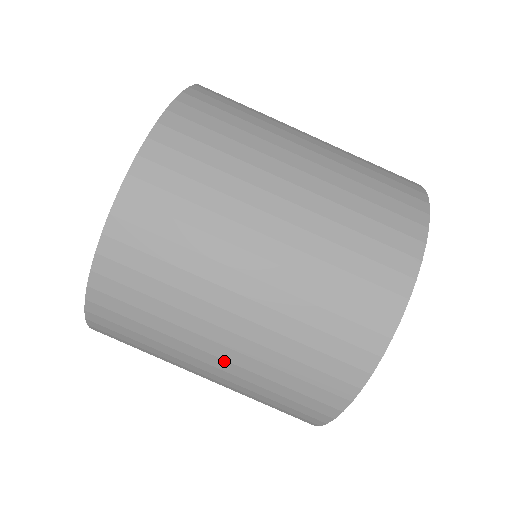
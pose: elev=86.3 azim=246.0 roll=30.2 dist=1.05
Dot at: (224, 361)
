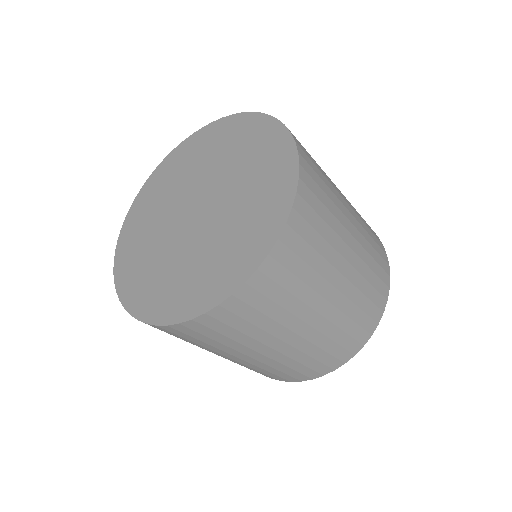
Dot at: (242, 360)
